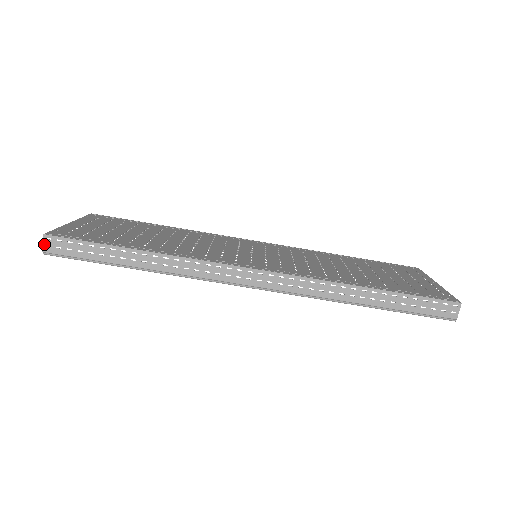
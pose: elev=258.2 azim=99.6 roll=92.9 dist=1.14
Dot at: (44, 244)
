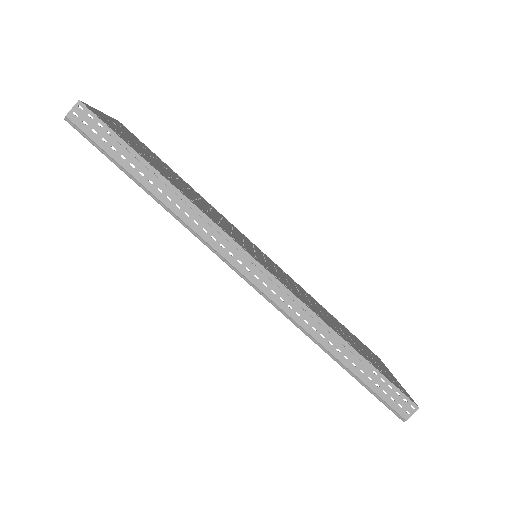
Dot at: (72, 110)
